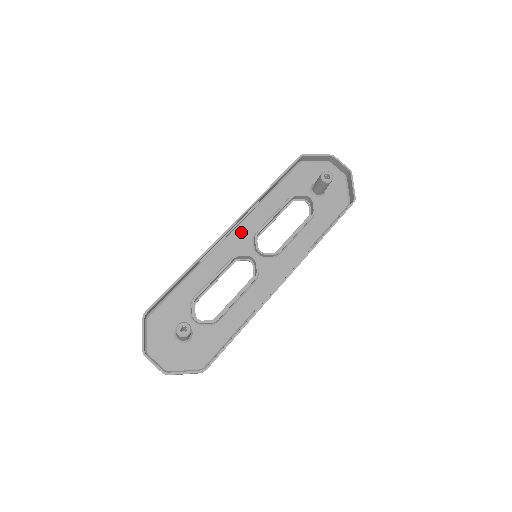
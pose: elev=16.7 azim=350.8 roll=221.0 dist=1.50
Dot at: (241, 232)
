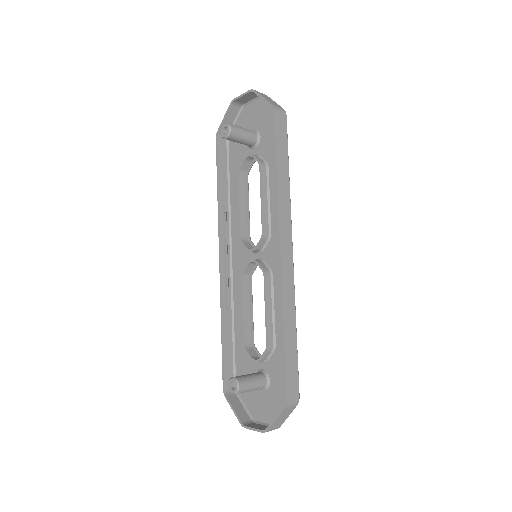
Dot at: (237, 249)
